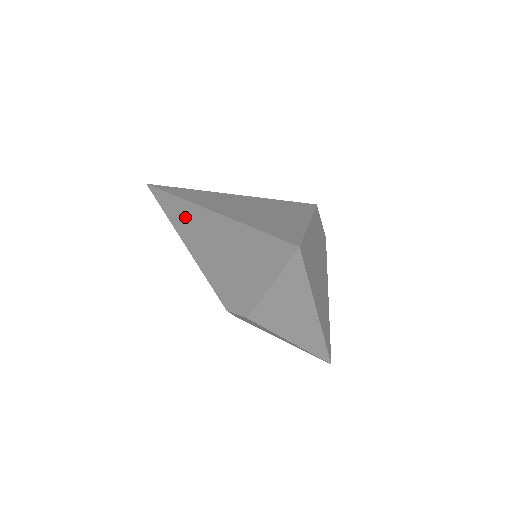
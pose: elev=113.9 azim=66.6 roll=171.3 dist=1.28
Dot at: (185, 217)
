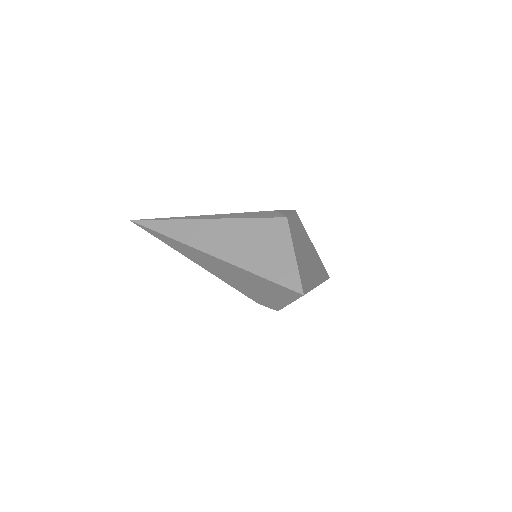
Dot at: (189, 252)
